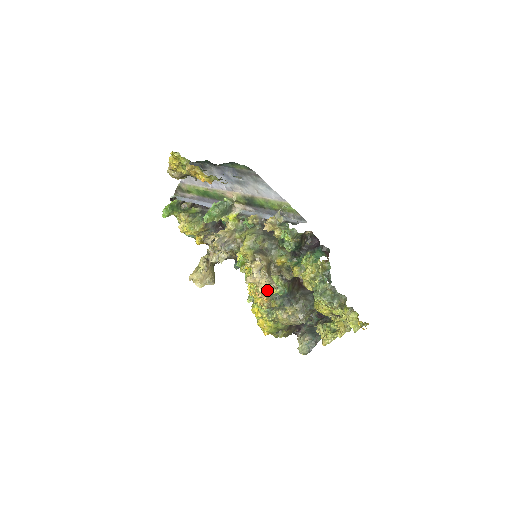
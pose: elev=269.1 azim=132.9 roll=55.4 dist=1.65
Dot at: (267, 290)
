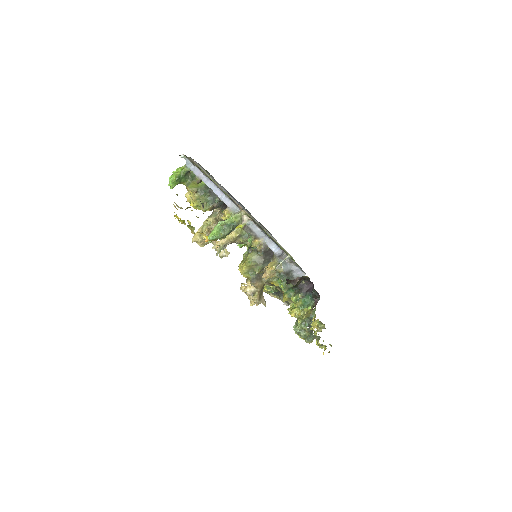
Dot at: occluded
